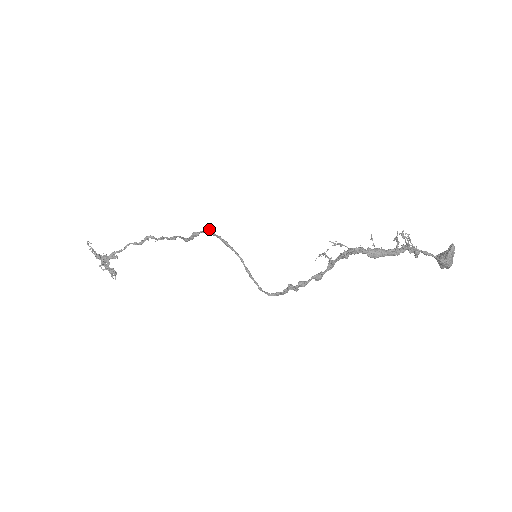
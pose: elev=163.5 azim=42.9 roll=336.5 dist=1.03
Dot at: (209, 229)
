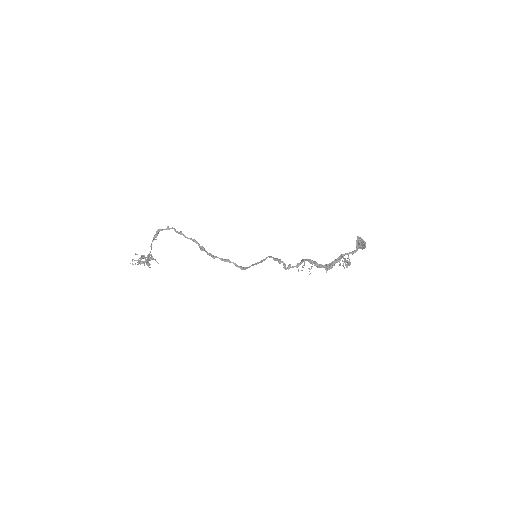
Dot at: (226, 261)
